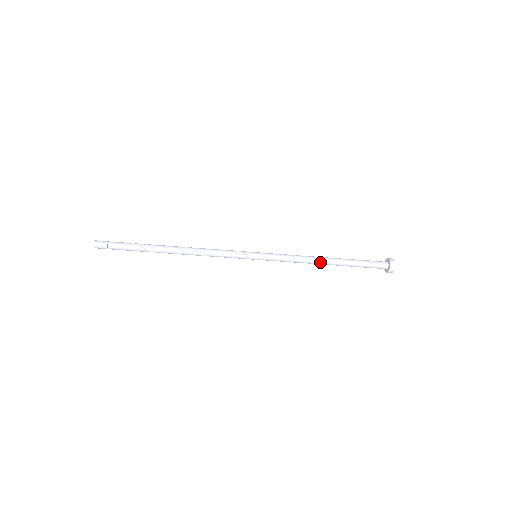
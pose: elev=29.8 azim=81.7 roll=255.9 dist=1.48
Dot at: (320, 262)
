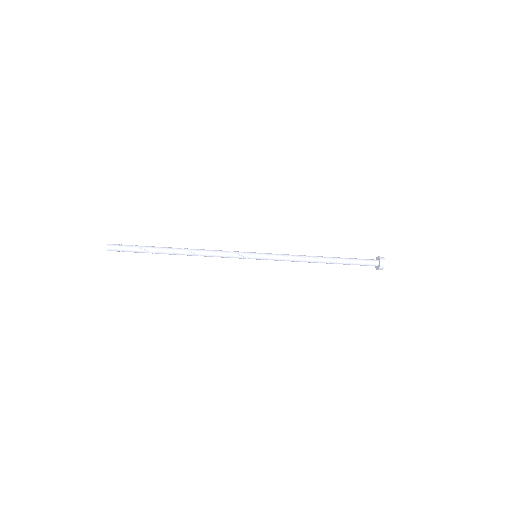
Dot at: occluded
